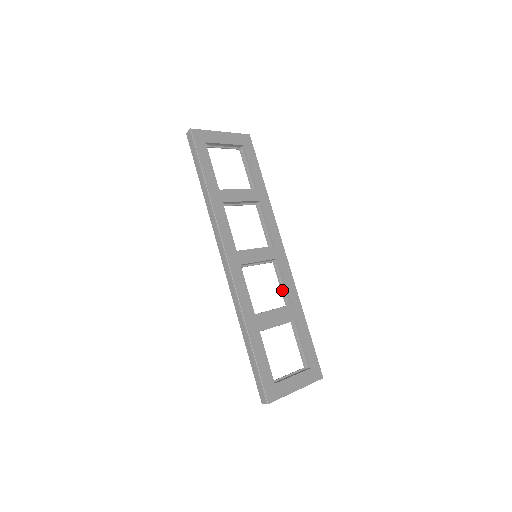
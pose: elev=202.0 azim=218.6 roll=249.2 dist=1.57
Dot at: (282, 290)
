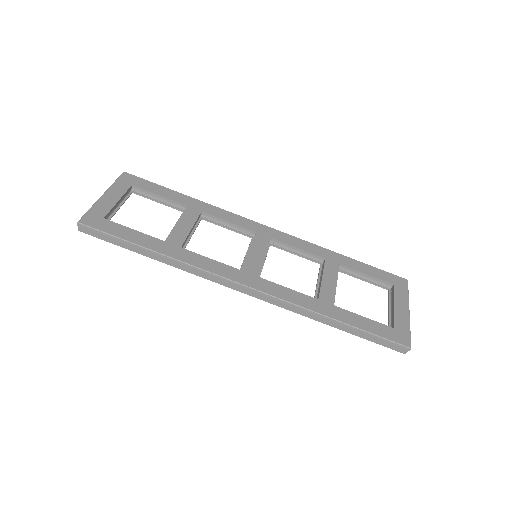
Dot at: (303, 257)
